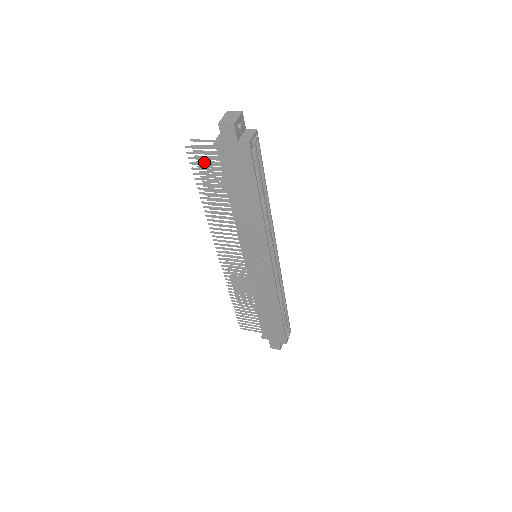
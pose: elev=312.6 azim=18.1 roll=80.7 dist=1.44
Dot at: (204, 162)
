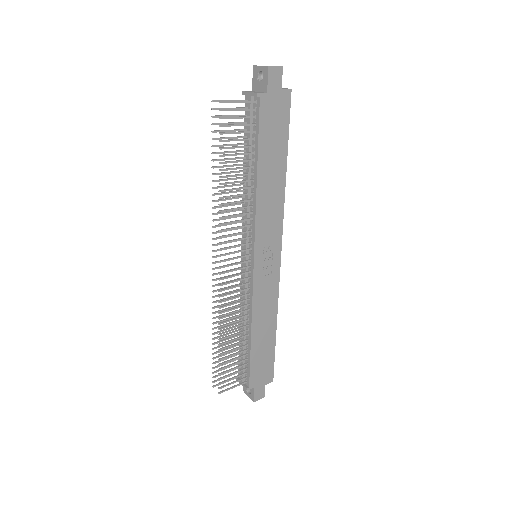
Dot at: (221, 131)
